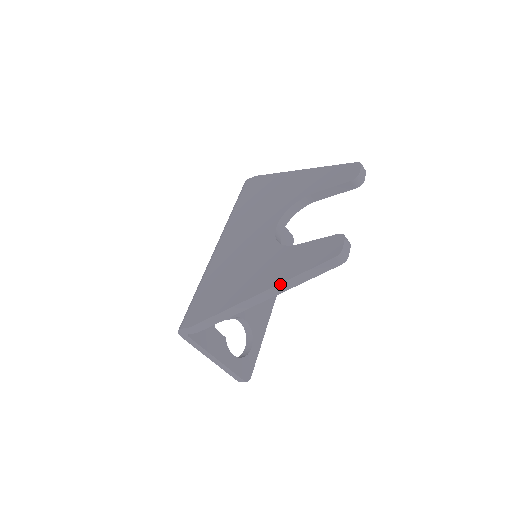
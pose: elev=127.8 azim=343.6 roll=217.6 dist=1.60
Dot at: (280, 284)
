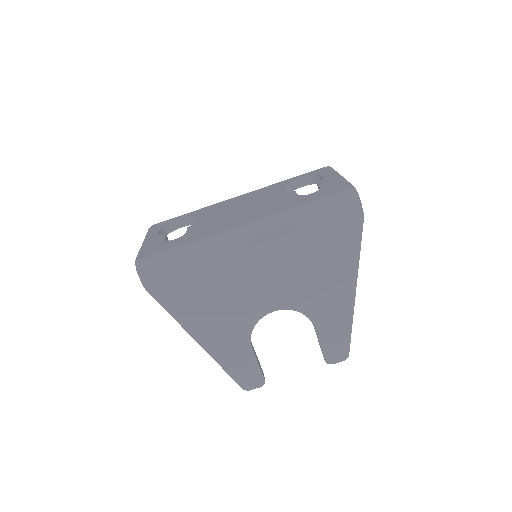
Dot at: occluded
